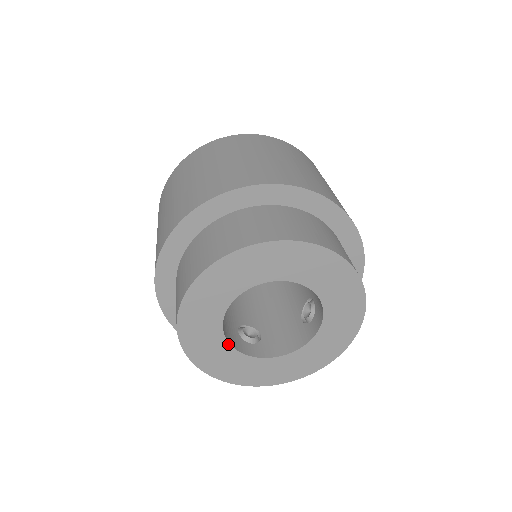
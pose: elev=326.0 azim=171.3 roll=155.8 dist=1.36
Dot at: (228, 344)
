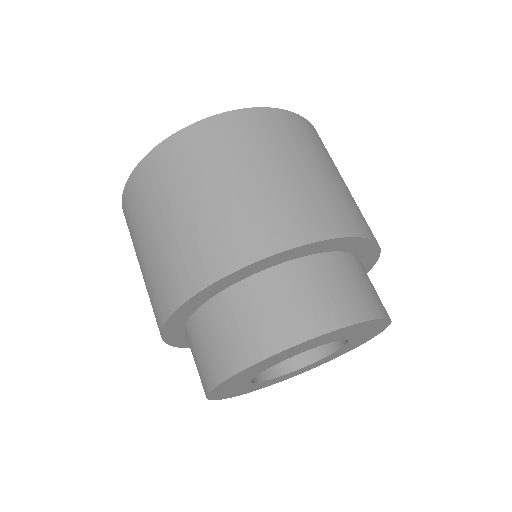
Dot at: (257, 383)
